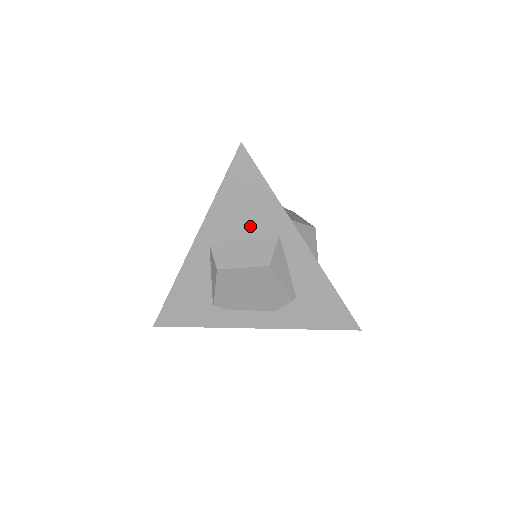
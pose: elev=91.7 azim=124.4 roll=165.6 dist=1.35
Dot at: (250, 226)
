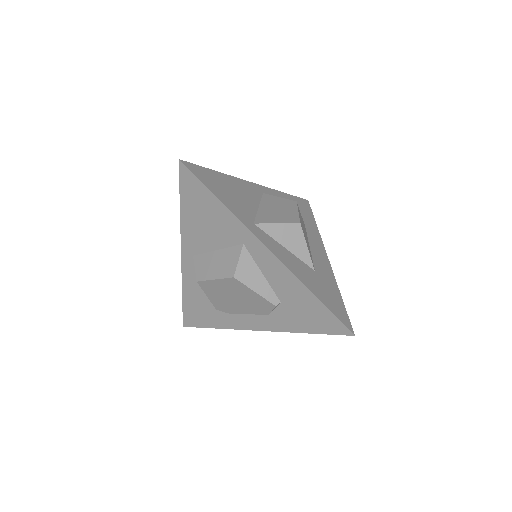
Dot at: (217, 237)
